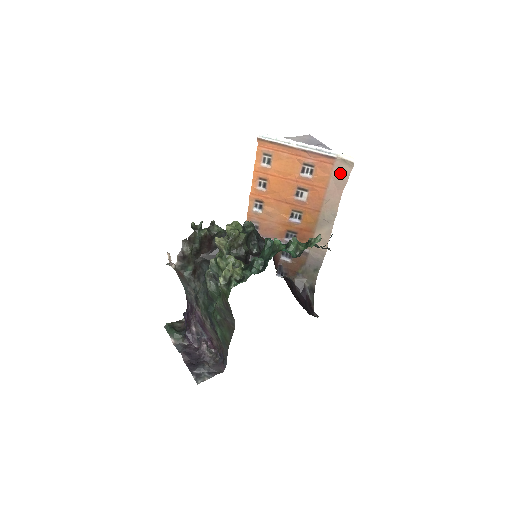
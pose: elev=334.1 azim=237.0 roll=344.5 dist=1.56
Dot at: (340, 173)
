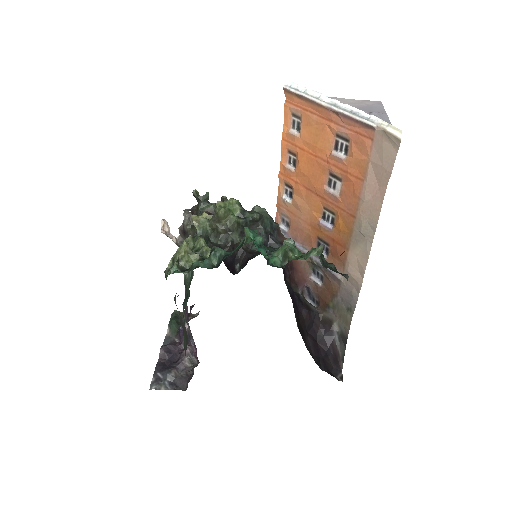
Dot at: (381, 156)
